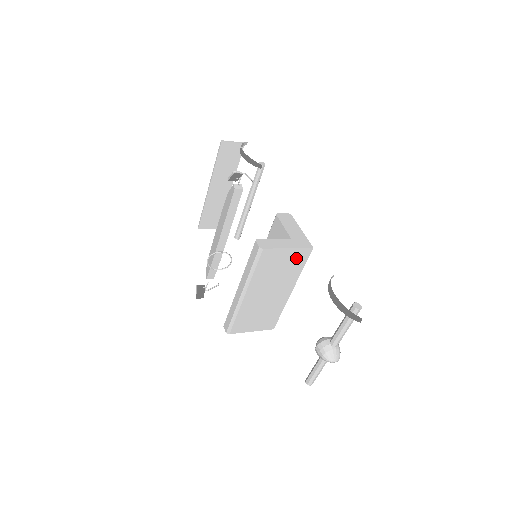
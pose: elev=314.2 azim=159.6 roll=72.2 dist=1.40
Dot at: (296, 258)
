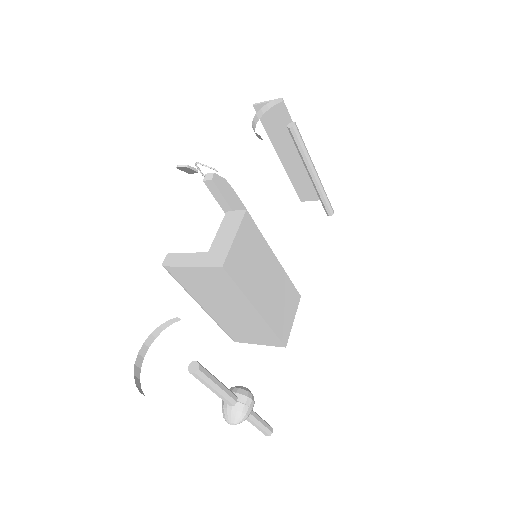
Dot at: (215, 277)
